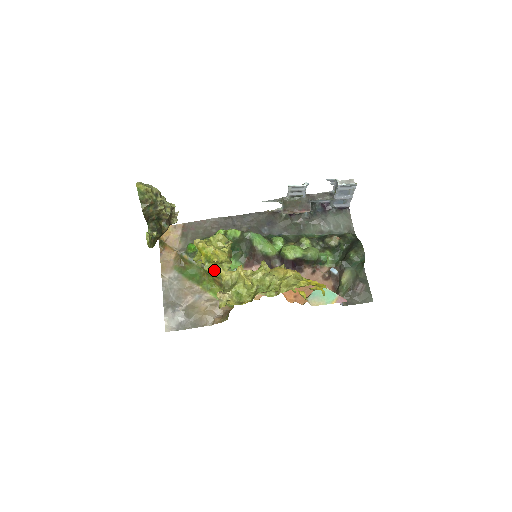
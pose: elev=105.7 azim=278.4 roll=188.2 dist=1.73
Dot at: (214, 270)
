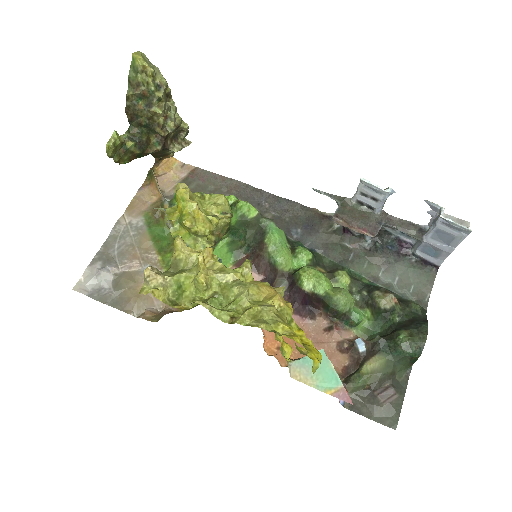
Dot at: occluded
